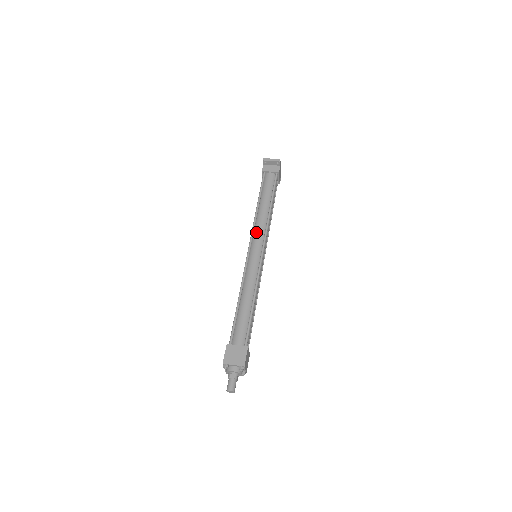
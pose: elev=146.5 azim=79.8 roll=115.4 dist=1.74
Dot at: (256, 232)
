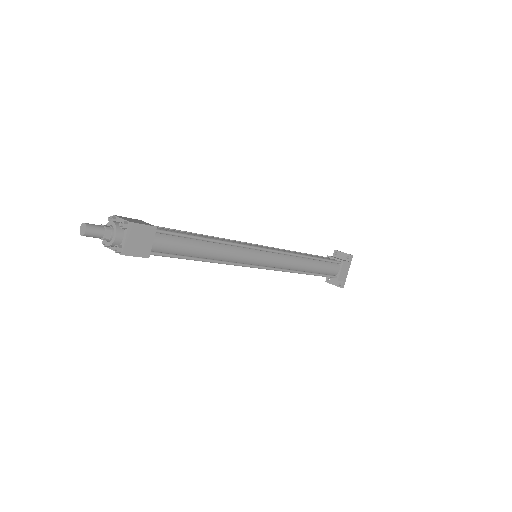
Dot at: occluded
